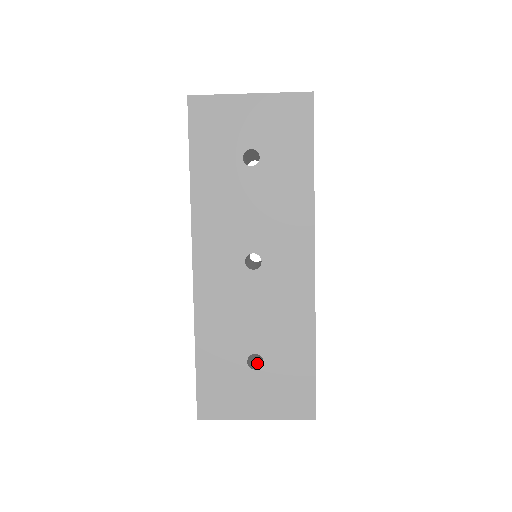
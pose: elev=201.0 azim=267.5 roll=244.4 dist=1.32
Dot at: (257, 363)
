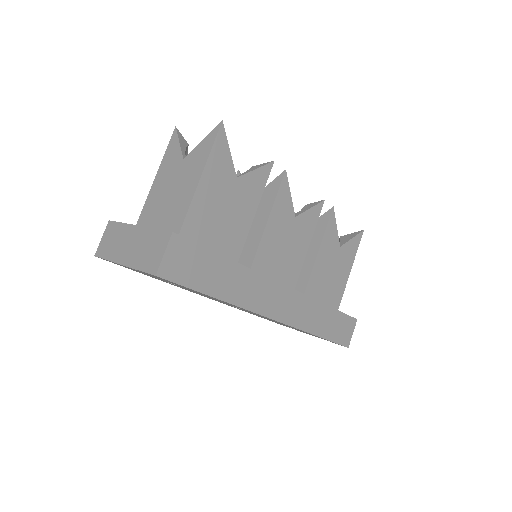
Dot at: occluded
